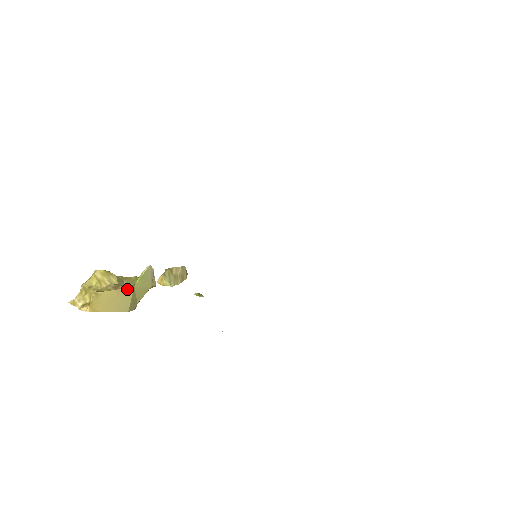
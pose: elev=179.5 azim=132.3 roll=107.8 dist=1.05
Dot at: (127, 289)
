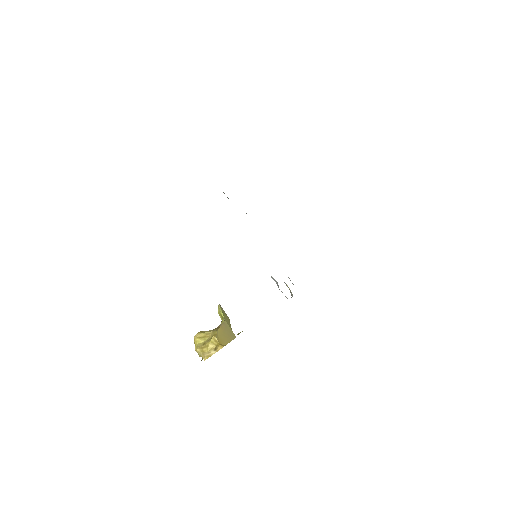
Dot at: (224, 324)
